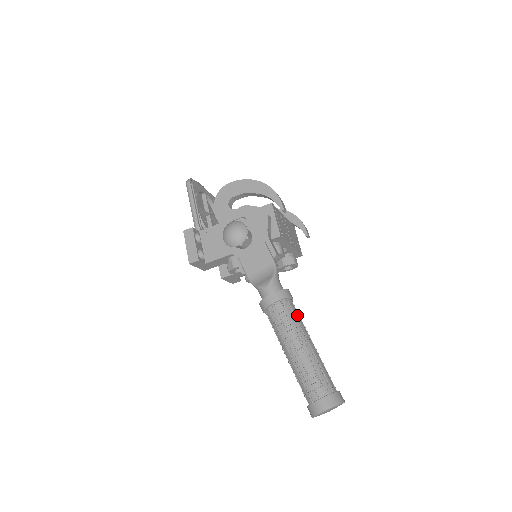
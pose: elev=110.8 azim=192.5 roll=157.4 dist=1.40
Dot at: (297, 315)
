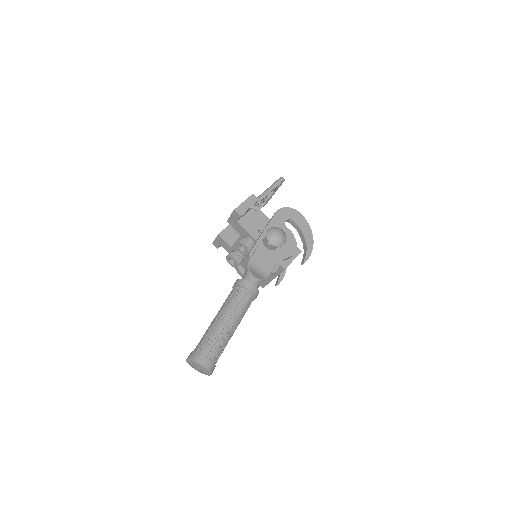
Dot at: occluded
